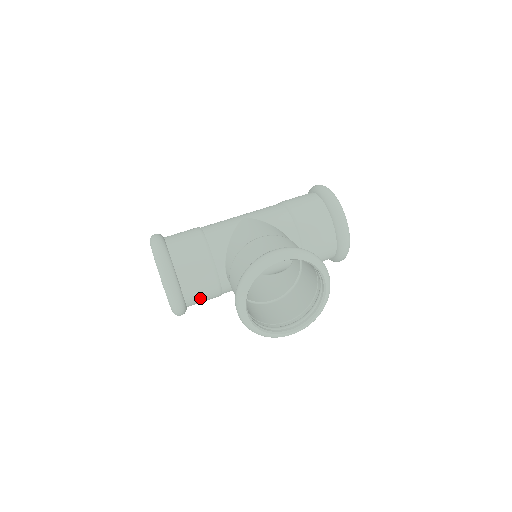
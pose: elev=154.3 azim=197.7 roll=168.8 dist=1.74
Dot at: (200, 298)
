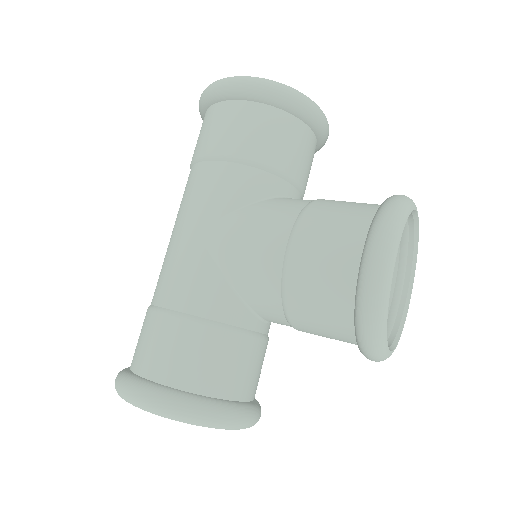
Dot at: occluded
